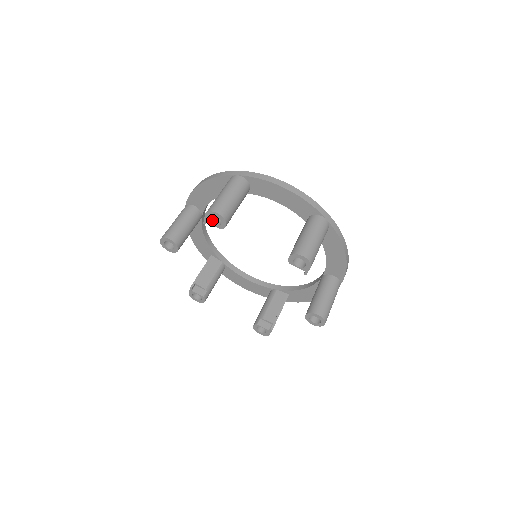
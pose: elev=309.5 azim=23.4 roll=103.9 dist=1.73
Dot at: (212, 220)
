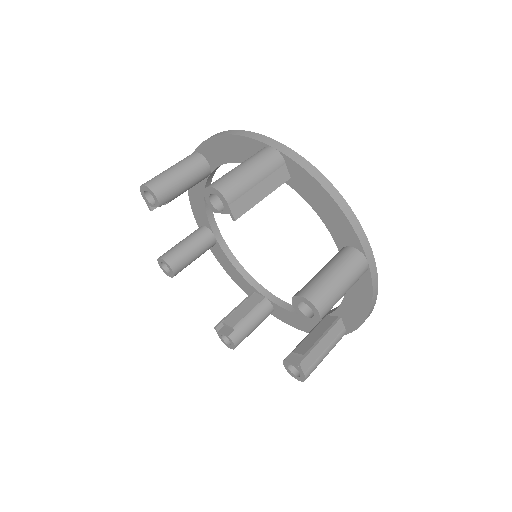
Dot at: (153, 202)
